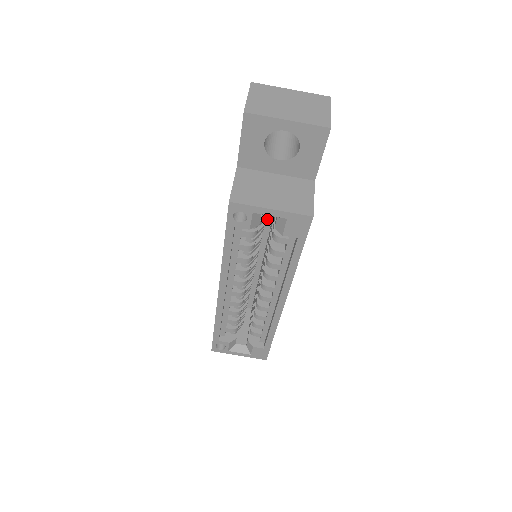
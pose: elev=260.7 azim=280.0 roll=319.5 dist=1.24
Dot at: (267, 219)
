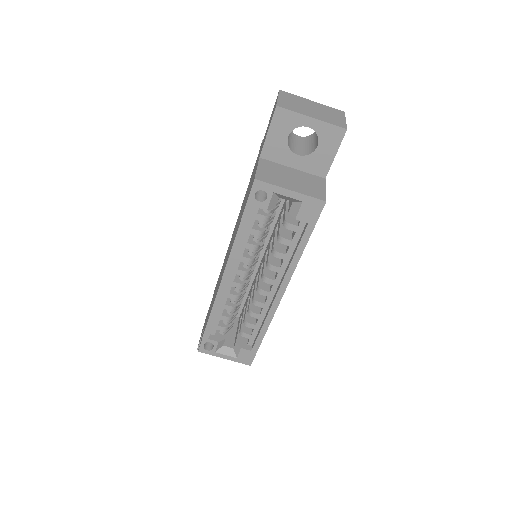
Dot at: occluded
